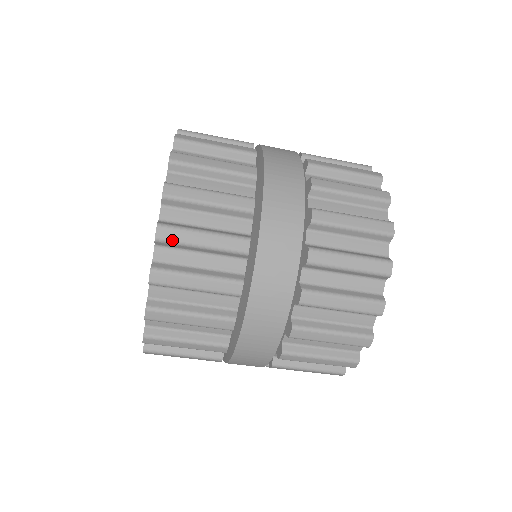
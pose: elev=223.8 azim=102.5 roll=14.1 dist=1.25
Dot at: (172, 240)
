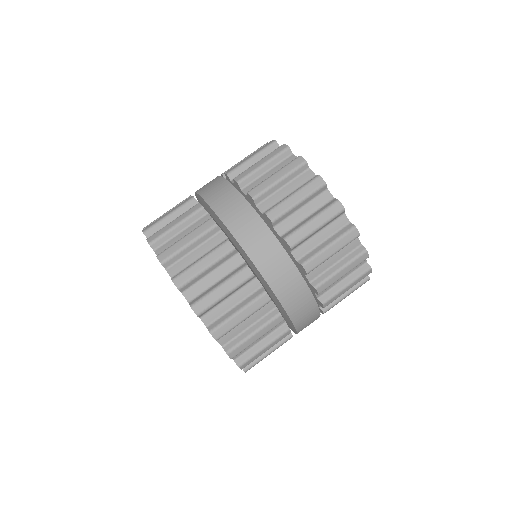
Dot at: (170, 255)
